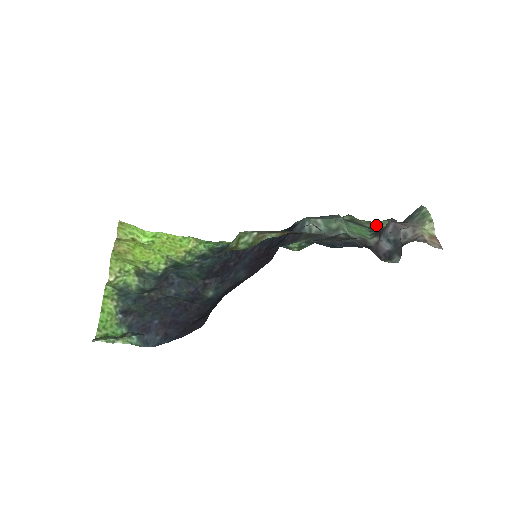
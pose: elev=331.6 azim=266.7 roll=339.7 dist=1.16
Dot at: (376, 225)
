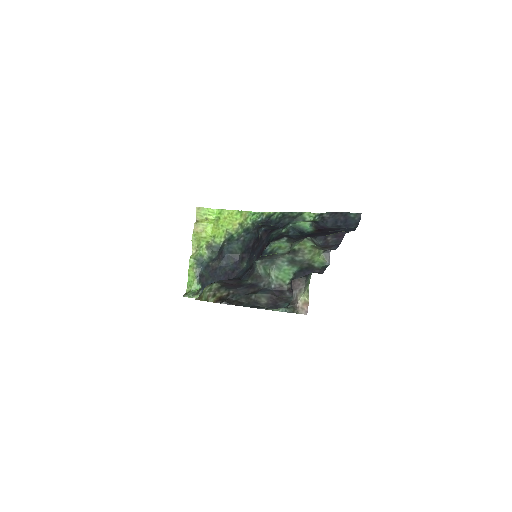
Dot at: (314, 256)
